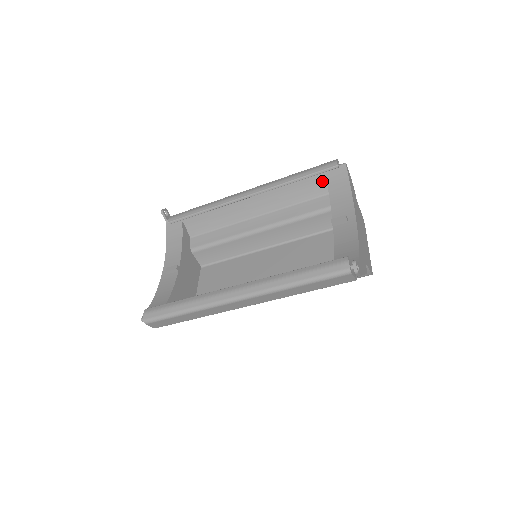
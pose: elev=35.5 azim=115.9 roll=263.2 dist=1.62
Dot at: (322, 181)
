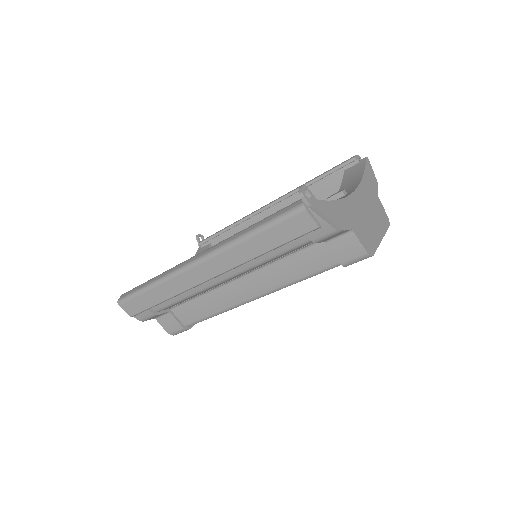
Dot at: occluded
